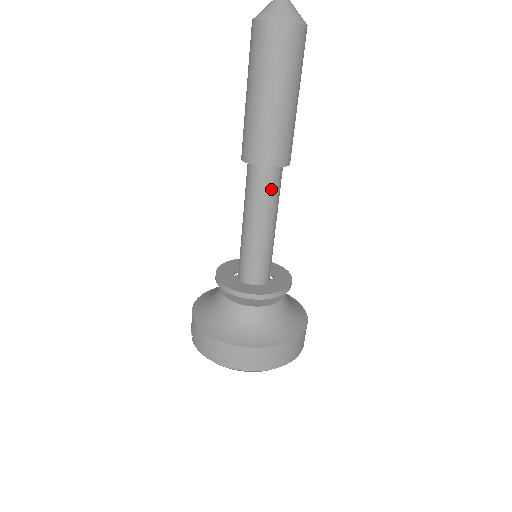
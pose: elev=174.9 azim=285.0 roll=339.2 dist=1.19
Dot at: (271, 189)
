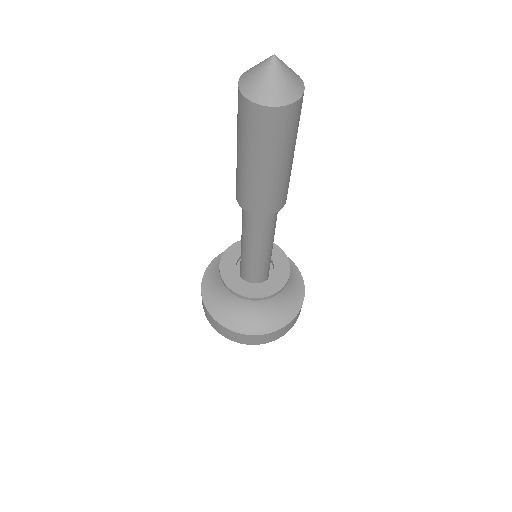
Dot at: (269, 224)
